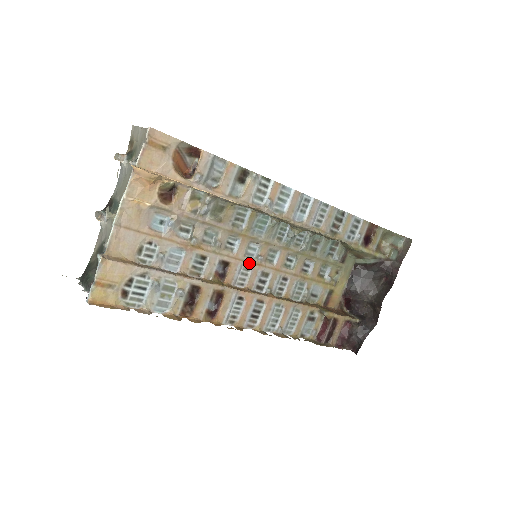
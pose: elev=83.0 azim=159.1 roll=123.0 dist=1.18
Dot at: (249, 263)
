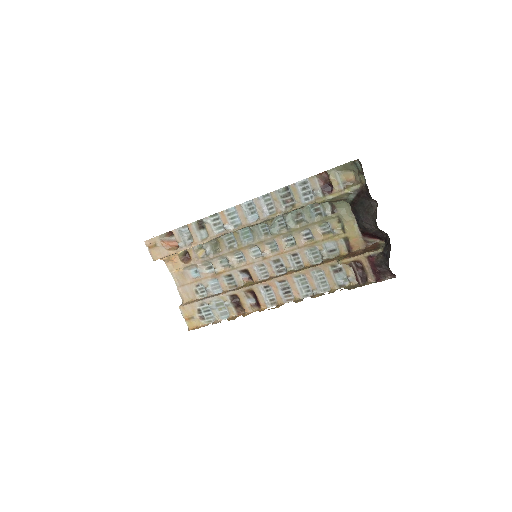
Dot at: (259, 261)
